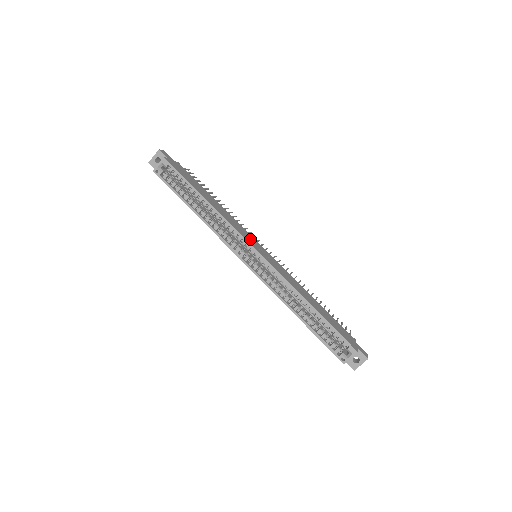
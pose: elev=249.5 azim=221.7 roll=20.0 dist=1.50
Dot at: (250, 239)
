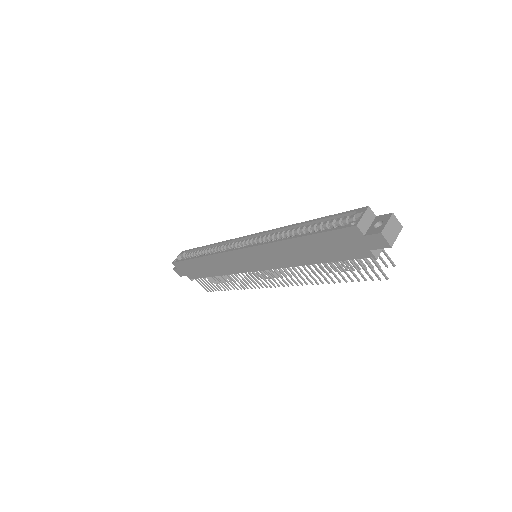
Dot at: occluded
